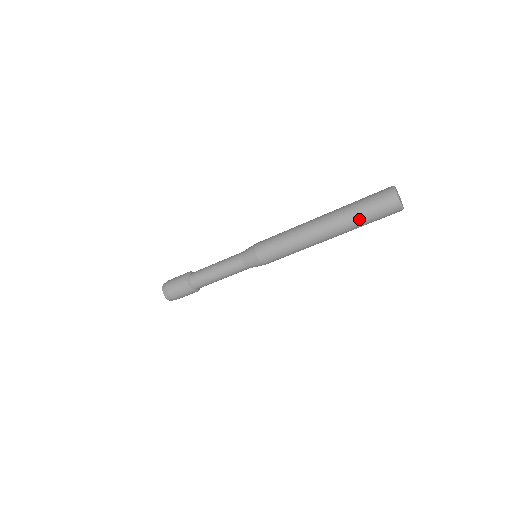
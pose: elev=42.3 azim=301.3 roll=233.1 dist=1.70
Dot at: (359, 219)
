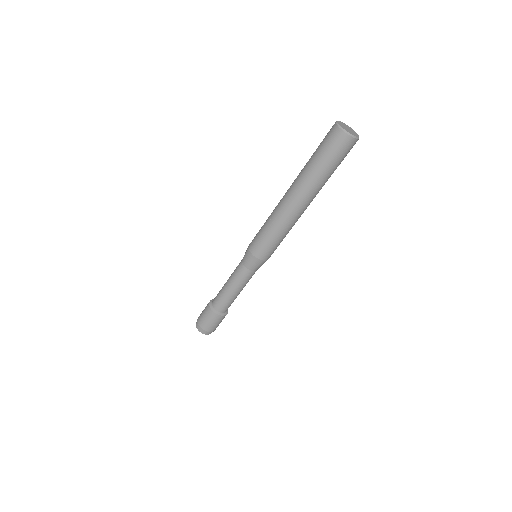
Dot at: (316, 167)
